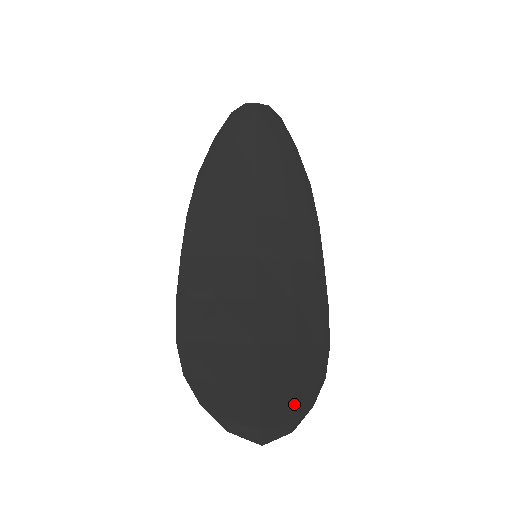
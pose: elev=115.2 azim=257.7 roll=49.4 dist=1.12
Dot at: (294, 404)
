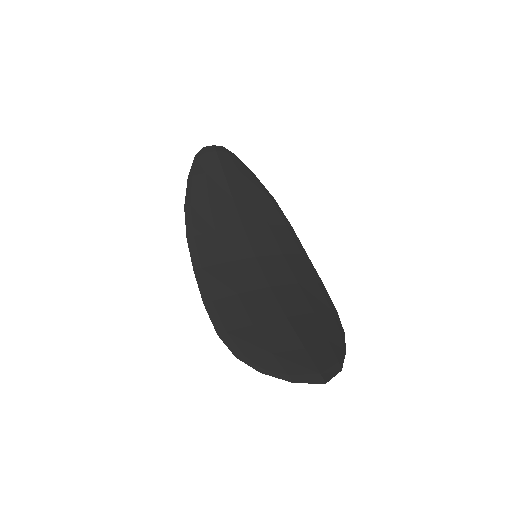
Dot at: (333, 351)
